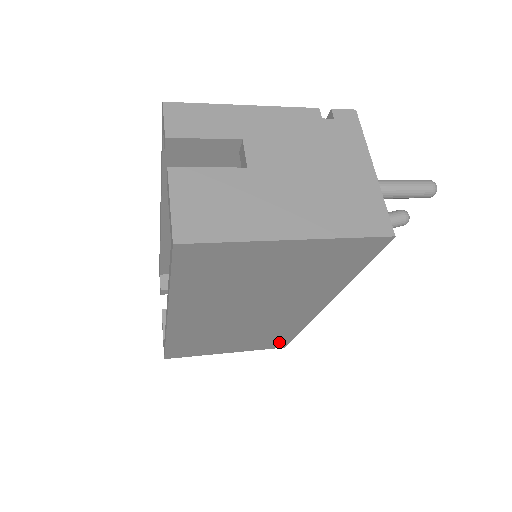
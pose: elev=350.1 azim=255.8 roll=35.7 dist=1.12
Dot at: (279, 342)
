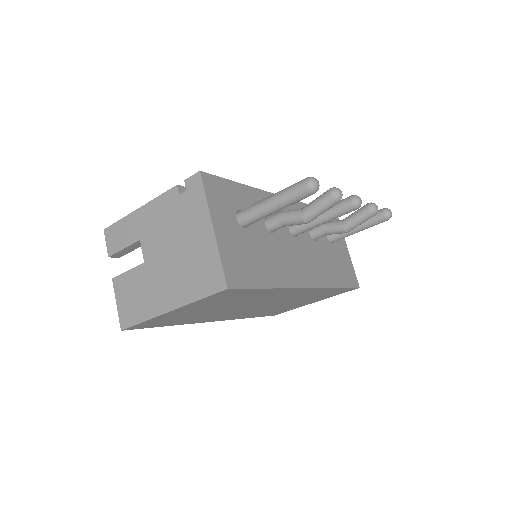
Dot at: (341, 291)
